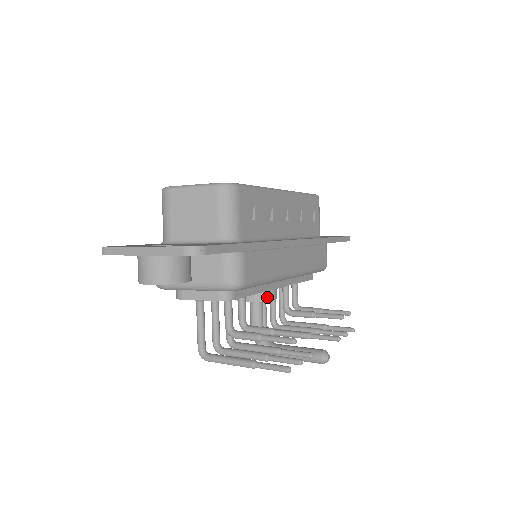
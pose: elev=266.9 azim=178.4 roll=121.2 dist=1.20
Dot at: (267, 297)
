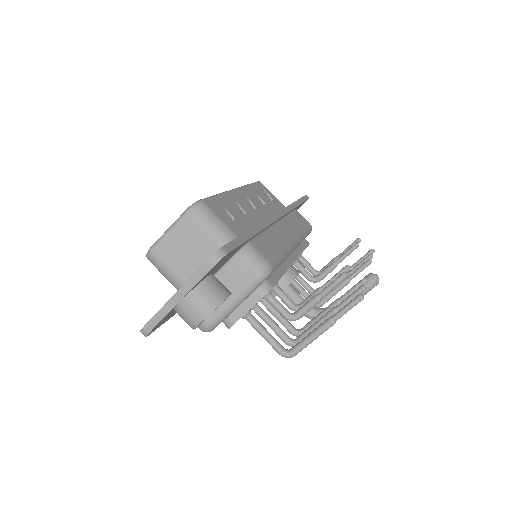
Dot at: (292, 276)
